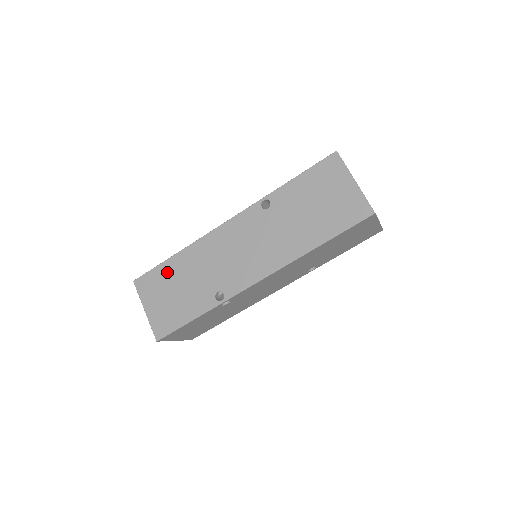
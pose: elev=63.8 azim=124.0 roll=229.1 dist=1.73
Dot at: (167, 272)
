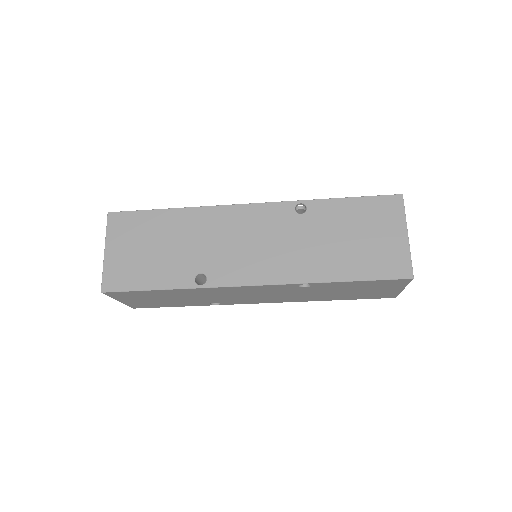
Dot at: (154, 294)
